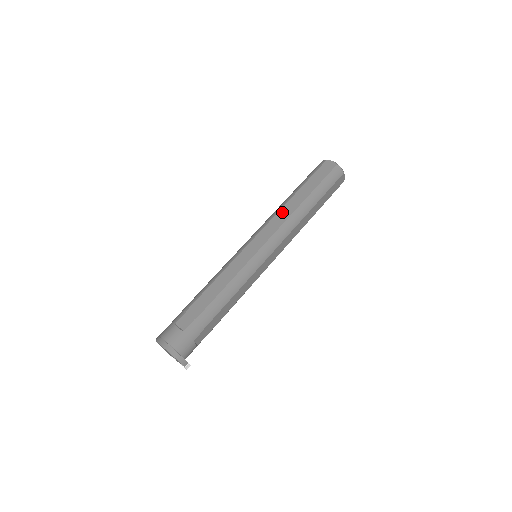
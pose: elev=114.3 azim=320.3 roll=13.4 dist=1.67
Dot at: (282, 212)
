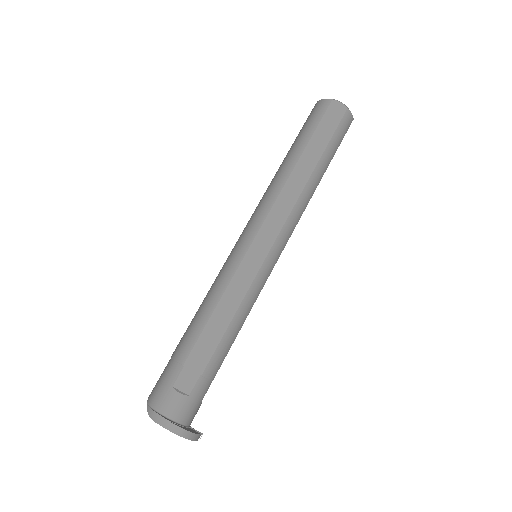
Dot at: (287, 190)
